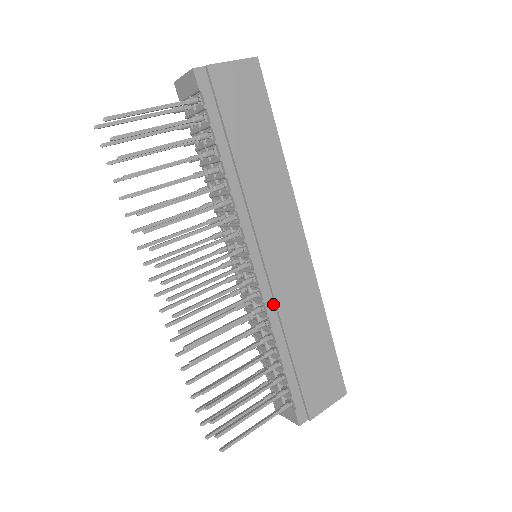
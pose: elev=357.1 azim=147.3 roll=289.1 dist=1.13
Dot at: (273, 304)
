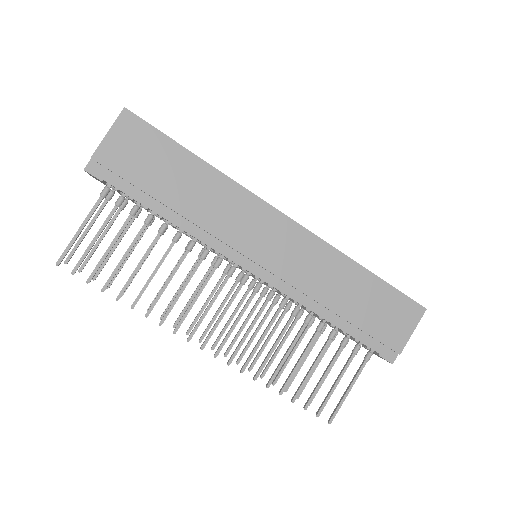
Dot at: (293, 289)
